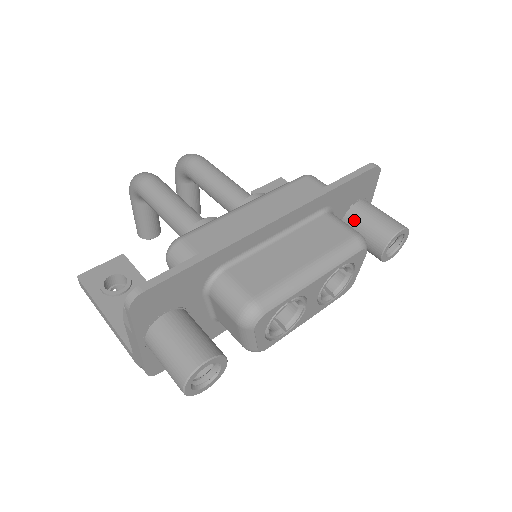
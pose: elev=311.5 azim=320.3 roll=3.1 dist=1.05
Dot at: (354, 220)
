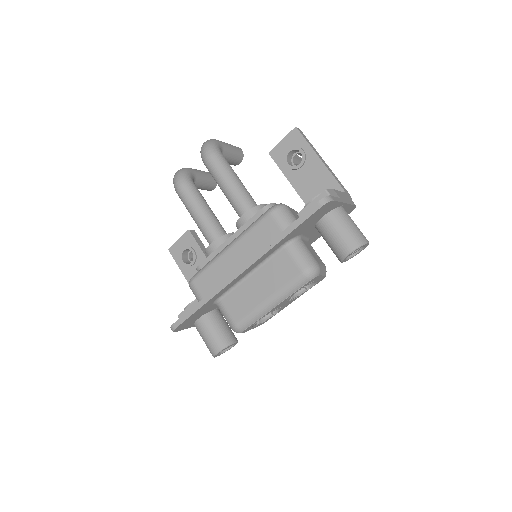
Dot at: (320, 233)
